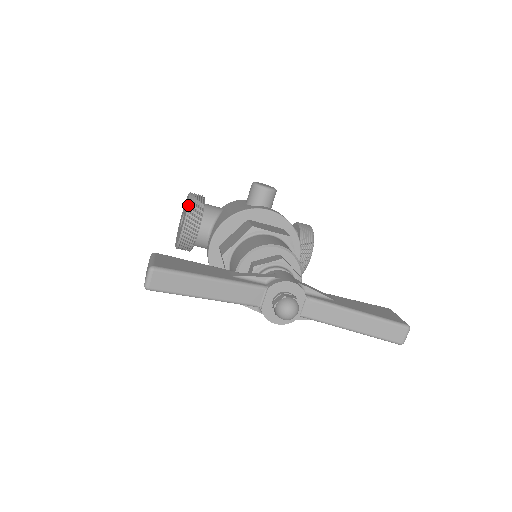
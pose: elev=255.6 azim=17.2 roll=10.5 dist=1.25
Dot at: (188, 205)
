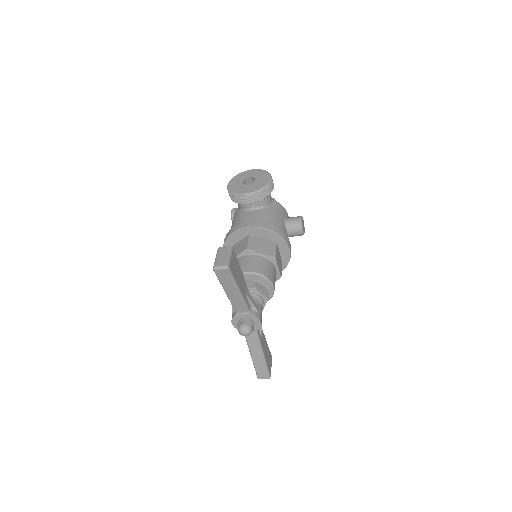
Dot at: (263, 187)
